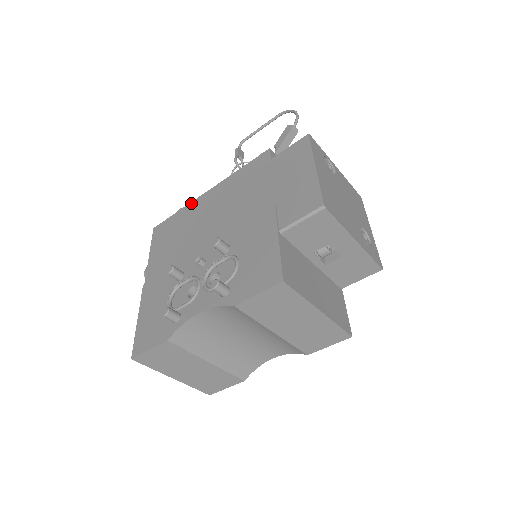
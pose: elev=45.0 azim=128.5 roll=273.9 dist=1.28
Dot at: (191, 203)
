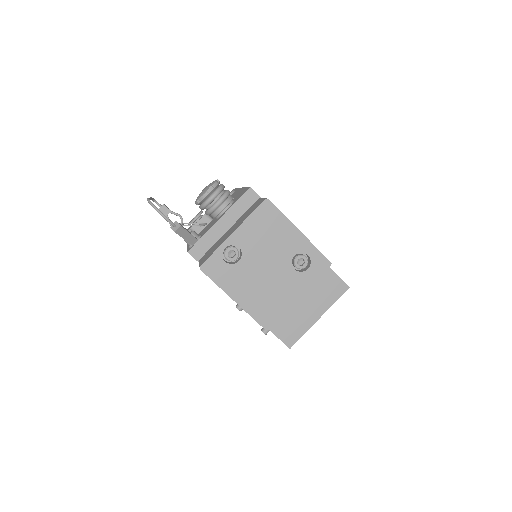
Dot at: occluded
